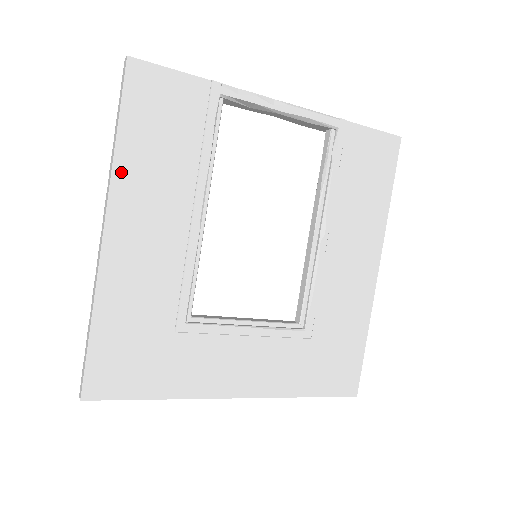
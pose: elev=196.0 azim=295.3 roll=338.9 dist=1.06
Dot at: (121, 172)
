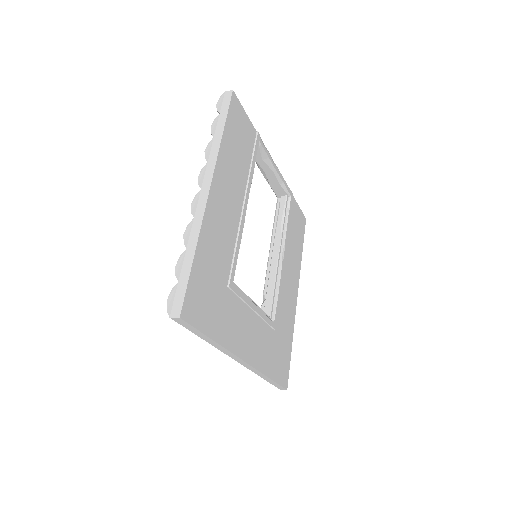
Dot at: (222, 155)
